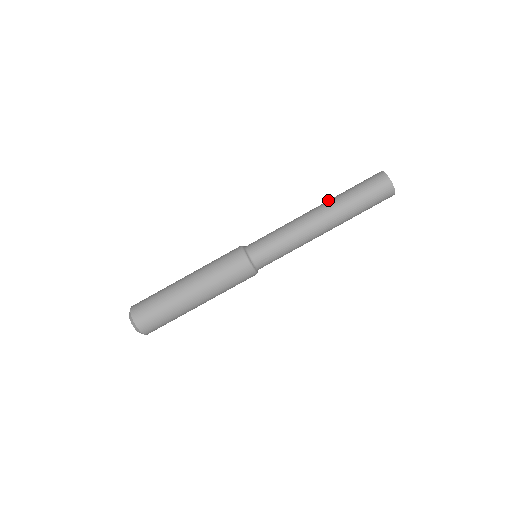
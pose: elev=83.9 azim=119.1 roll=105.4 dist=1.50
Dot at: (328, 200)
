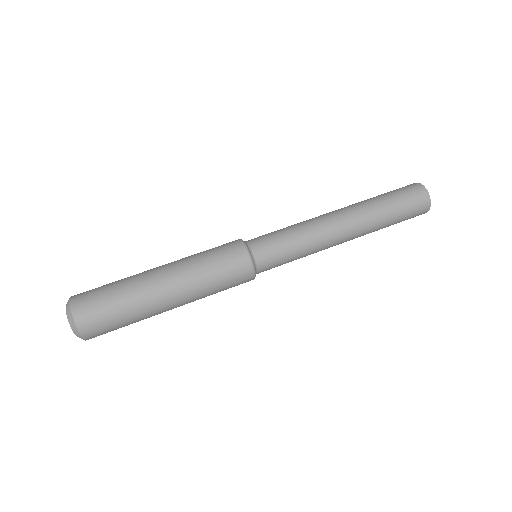
Dot at: occluded
